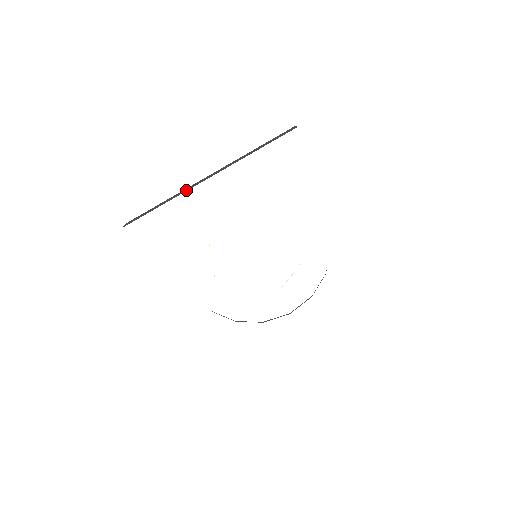
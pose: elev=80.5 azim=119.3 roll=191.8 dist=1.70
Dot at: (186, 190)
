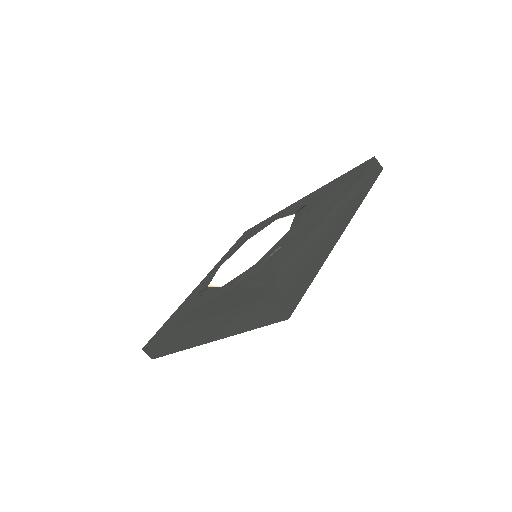
Dot at: (187, 347)
